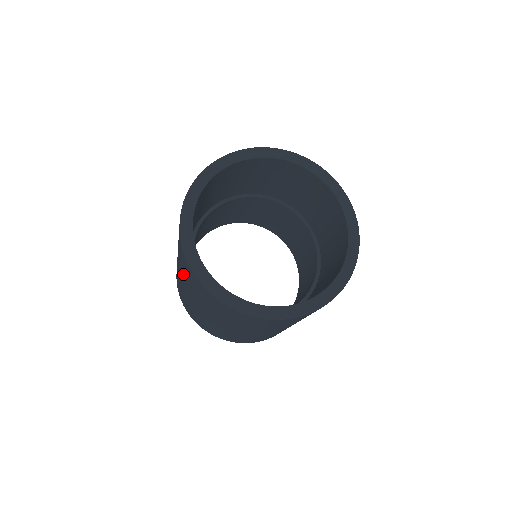
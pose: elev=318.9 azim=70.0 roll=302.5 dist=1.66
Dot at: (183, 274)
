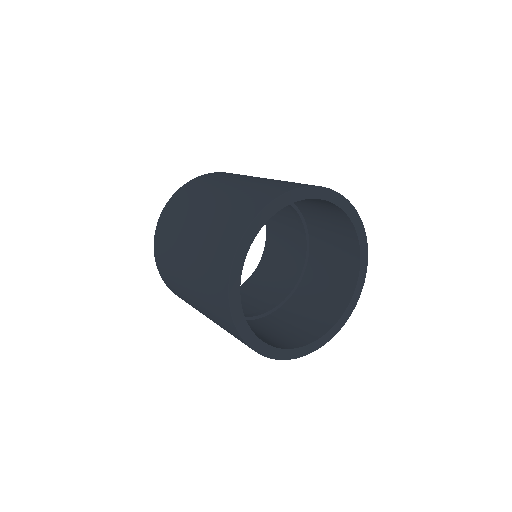
Dot at: (209, 314)
